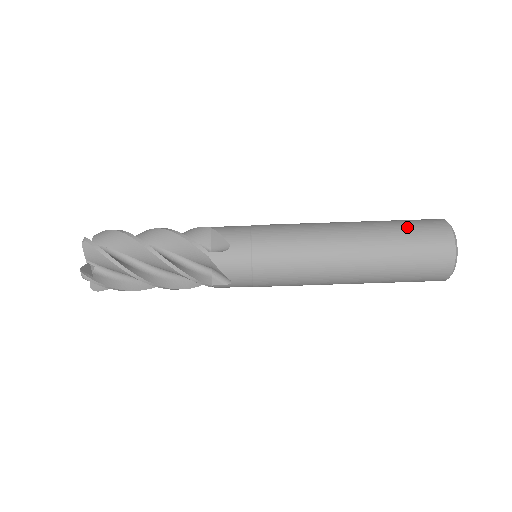
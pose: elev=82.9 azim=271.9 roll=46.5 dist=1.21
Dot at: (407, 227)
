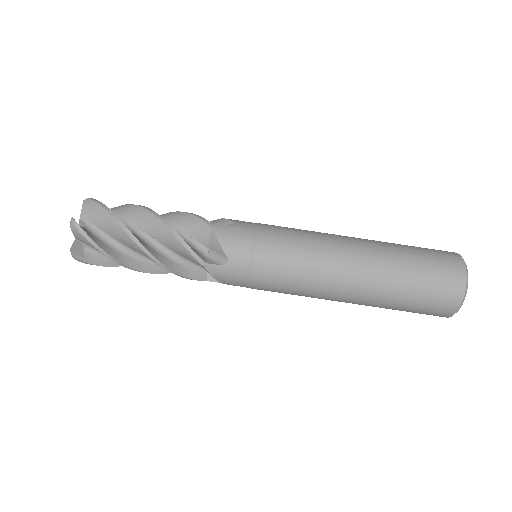
Dot at: (420, 272)
